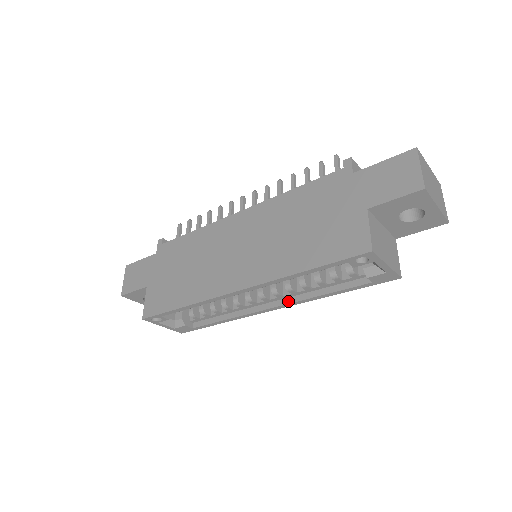
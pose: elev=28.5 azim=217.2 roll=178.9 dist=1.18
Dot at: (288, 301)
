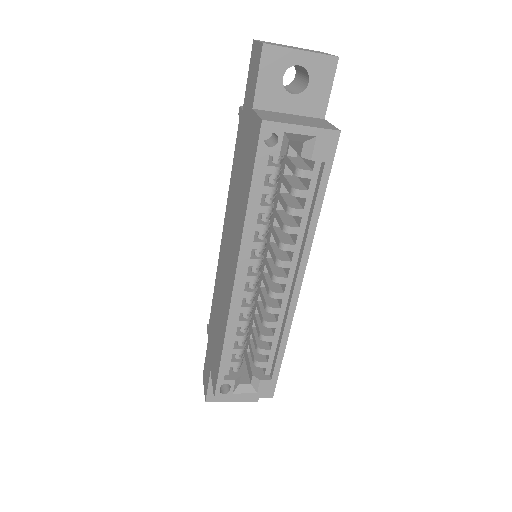
Dot at: (299, 262)
